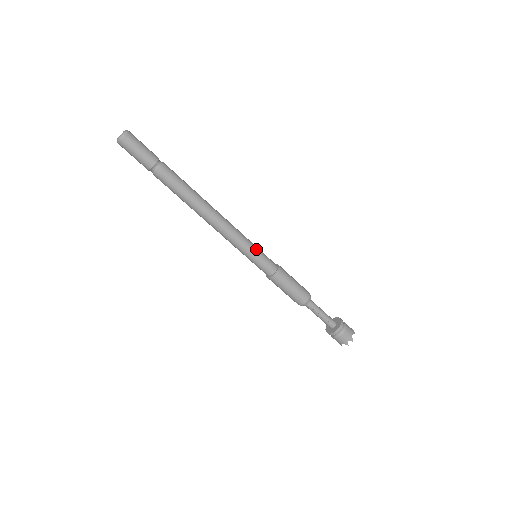
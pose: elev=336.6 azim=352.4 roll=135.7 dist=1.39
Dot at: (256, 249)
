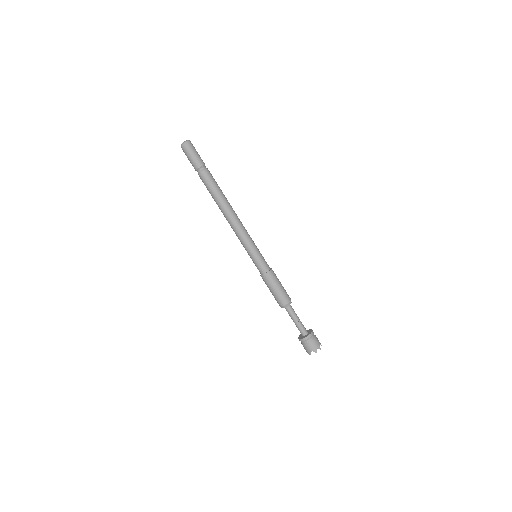
Dot at: (258, 249)
